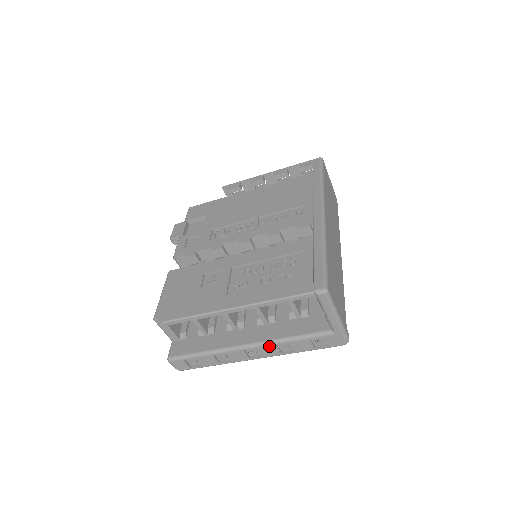
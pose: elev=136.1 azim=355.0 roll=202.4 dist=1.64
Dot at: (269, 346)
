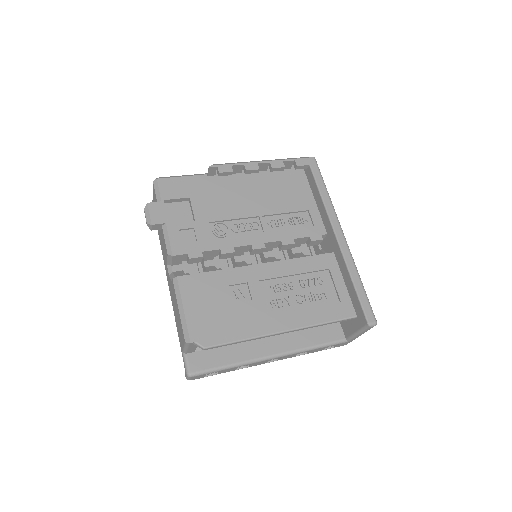
Dot at: (293, 354)
